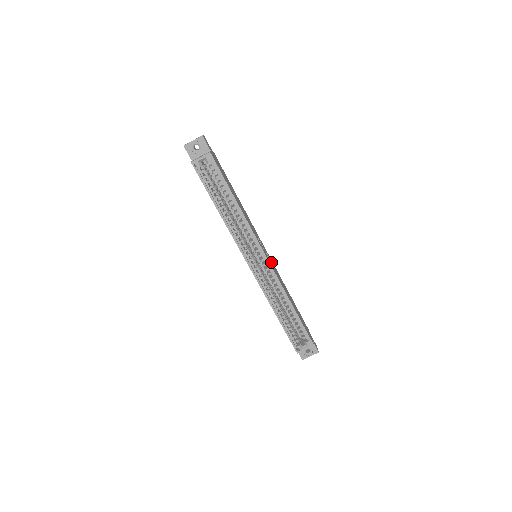
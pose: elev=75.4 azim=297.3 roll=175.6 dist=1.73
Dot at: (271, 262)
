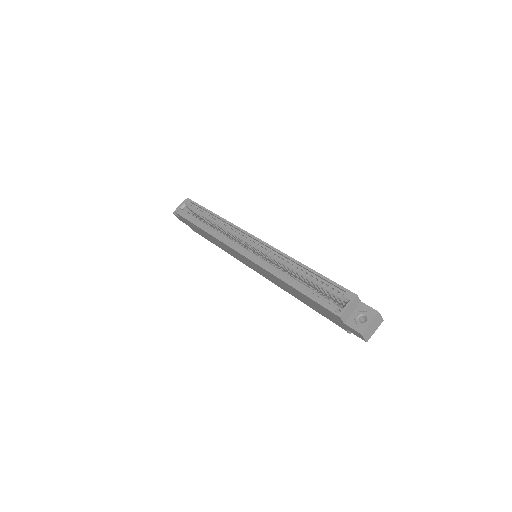
Dot at: occluded
